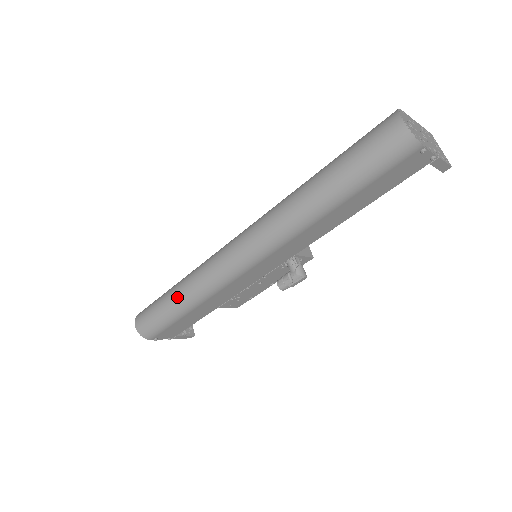
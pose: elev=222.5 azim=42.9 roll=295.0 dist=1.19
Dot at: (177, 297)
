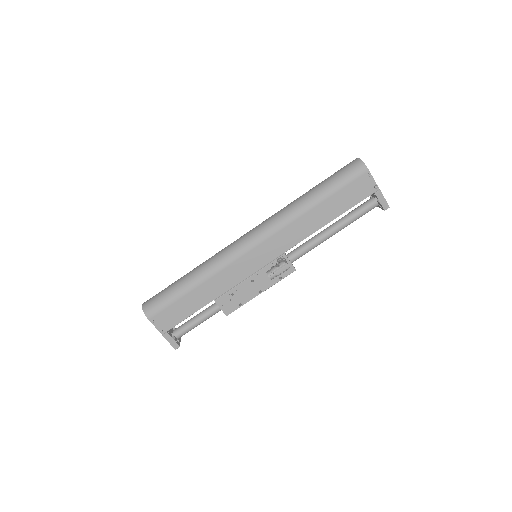
Dot at: (189, 274)
